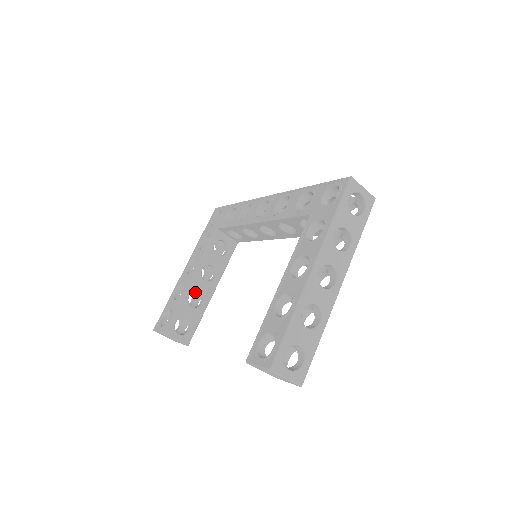
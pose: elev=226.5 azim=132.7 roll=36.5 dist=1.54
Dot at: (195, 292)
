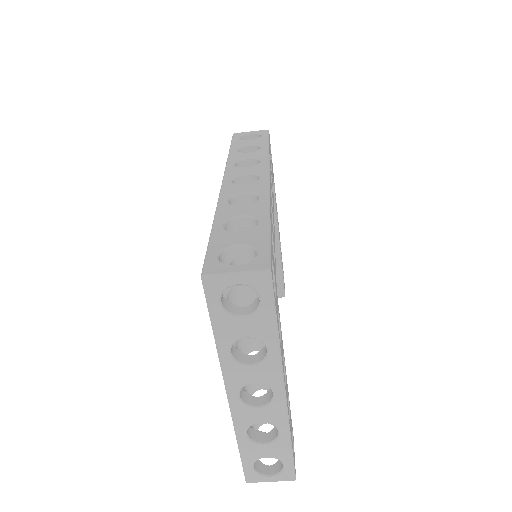
Dot at: occluded
